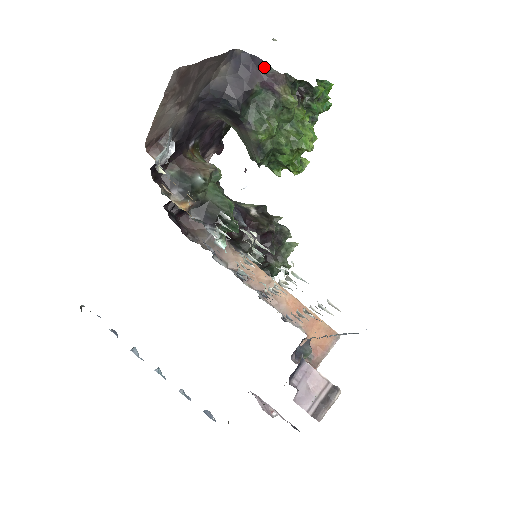
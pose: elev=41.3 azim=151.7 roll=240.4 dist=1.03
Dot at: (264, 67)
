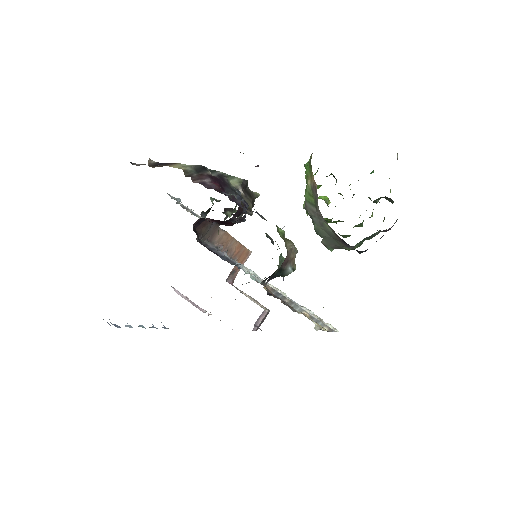
Dot at: (395, 222)
